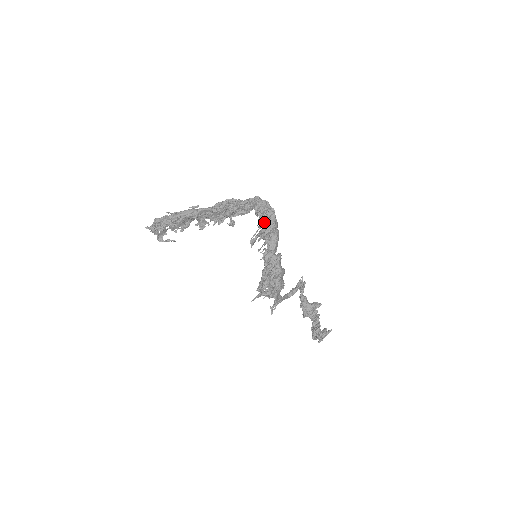
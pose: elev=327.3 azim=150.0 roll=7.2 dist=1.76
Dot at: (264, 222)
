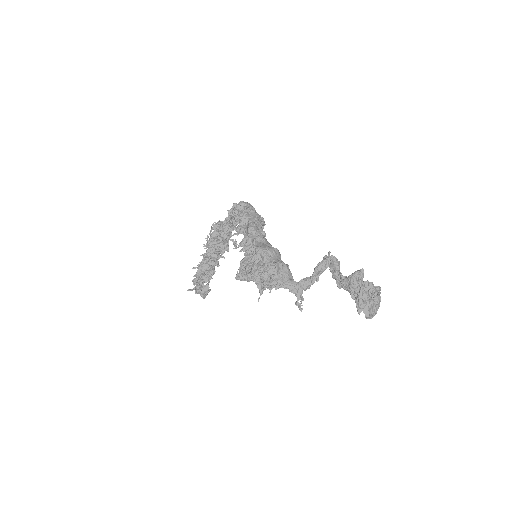
Dot at: occluded
